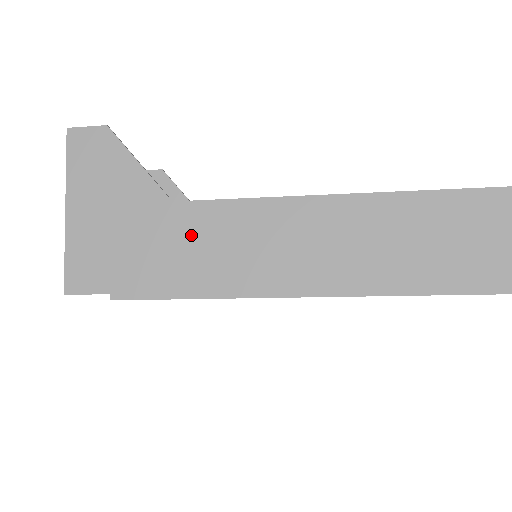
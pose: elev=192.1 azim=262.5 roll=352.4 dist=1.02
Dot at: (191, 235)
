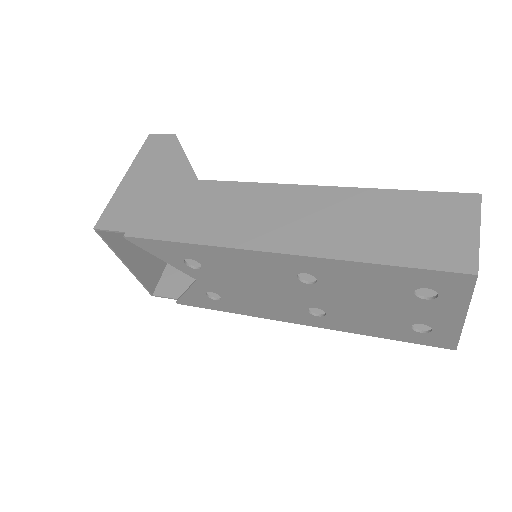
Dot at: (202, 201)
